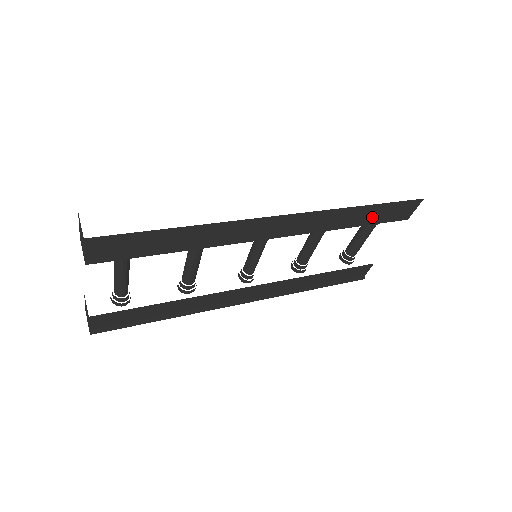
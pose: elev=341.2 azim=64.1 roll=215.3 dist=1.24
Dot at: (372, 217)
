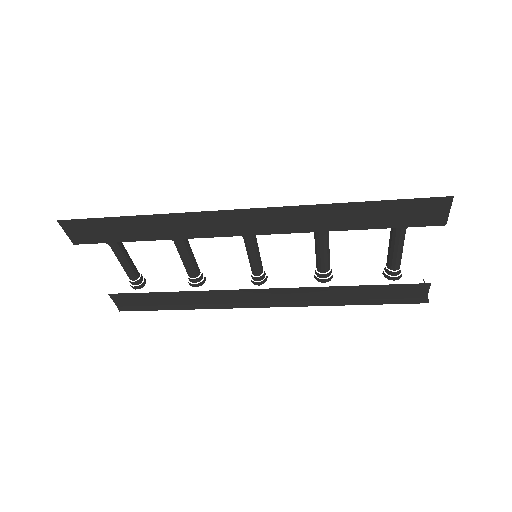
Dot at: (377, 218)
